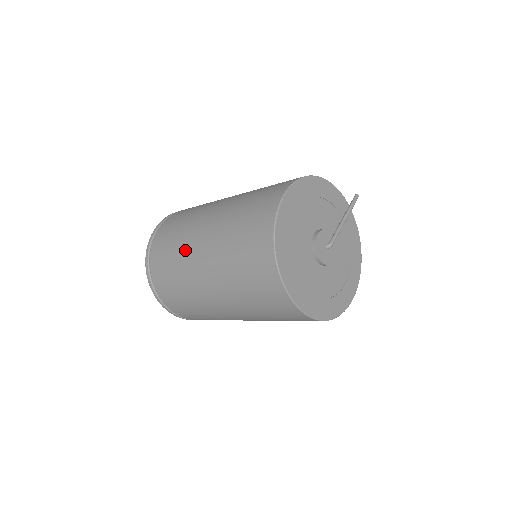
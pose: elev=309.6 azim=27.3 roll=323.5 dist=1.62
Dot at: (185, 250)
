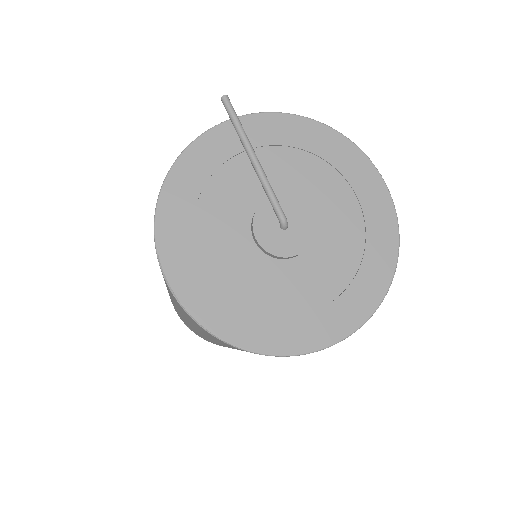
Dot at: occluded
